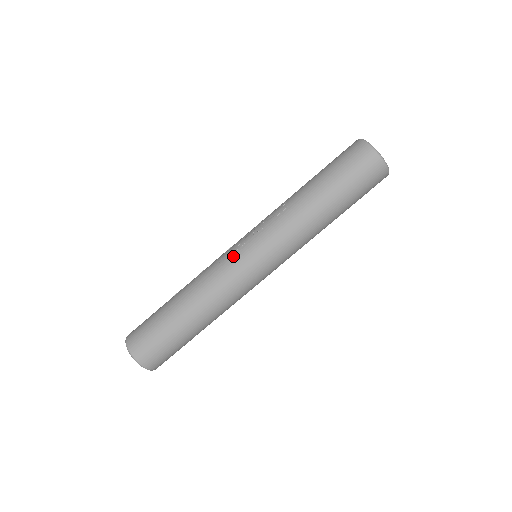
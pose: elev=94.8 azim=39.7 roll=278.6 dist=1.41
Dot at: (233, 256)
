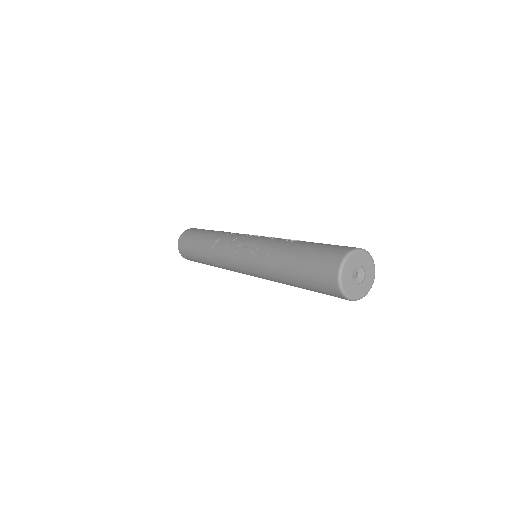
Dot at: (231, 254)
